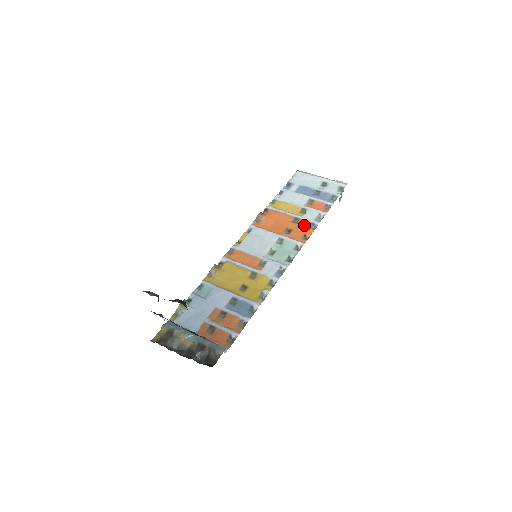
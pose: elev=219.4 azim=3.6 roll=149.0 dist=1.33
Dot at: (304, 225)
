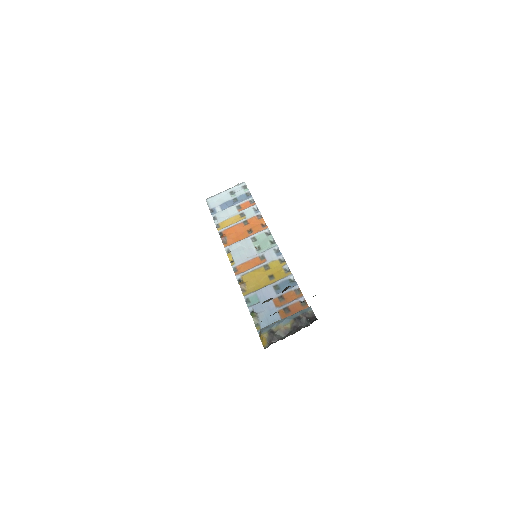
Dot at: (254, 221)
